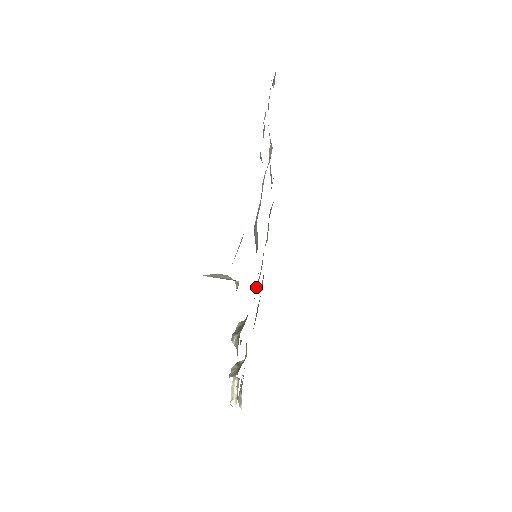
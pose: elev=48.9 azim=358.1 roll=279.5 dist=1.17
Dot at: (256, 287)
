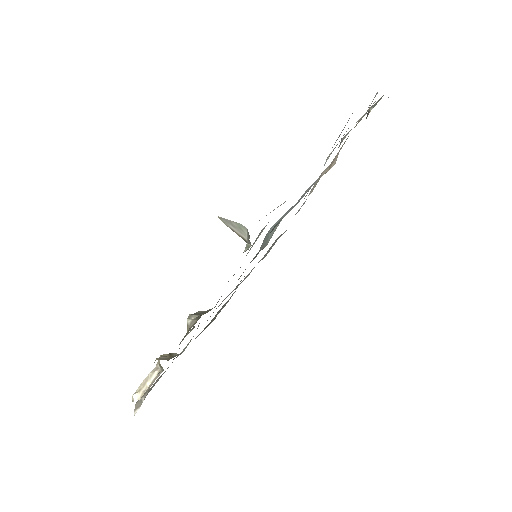
Dot at: occluded
